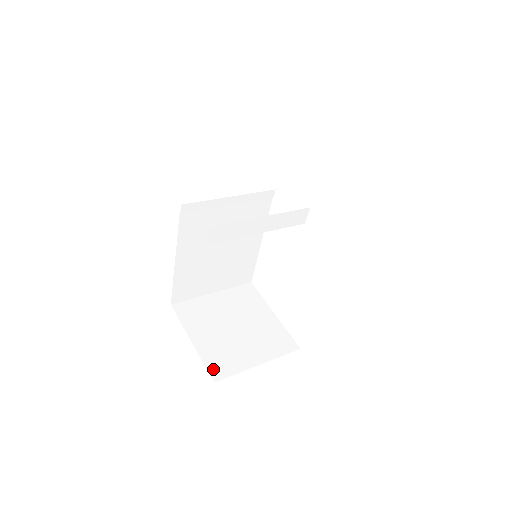
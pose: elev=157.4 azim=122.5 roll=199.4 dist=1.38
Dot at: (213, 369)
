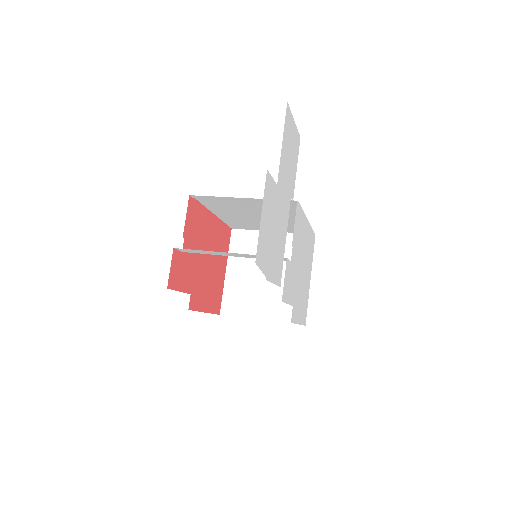
Dot at: (226, 304)
